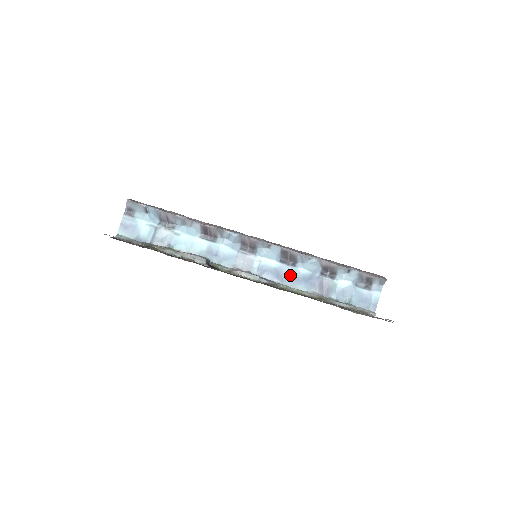
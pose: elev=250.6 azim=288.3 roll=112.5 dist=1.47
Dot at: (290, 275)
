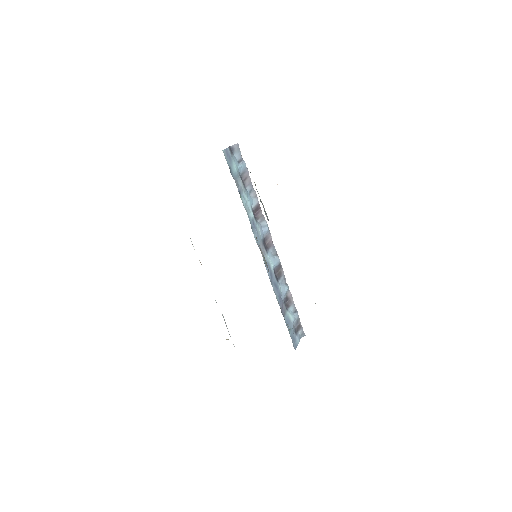
Dot at: (275, 283)
